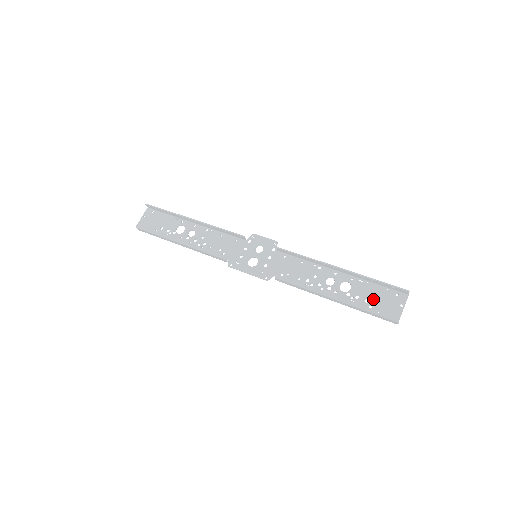
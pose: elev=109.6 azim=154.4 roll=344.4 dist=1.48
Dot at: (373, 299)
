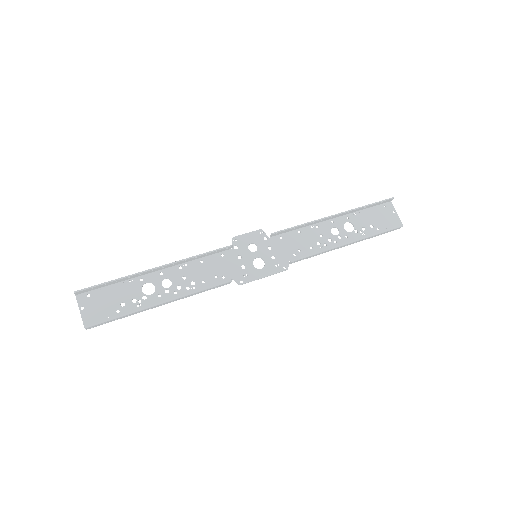
Dot at: (375, 222)
